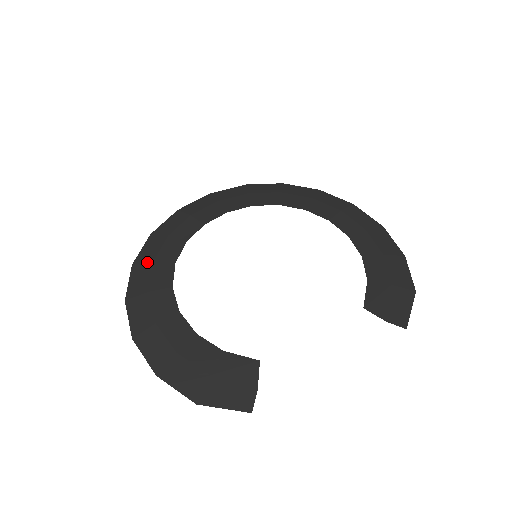
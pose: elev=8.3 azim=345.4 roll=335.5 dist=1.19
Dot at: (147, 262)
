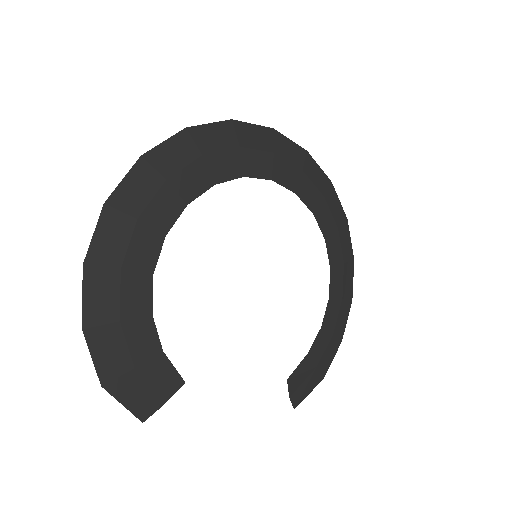
Dot at: (160, 172)
